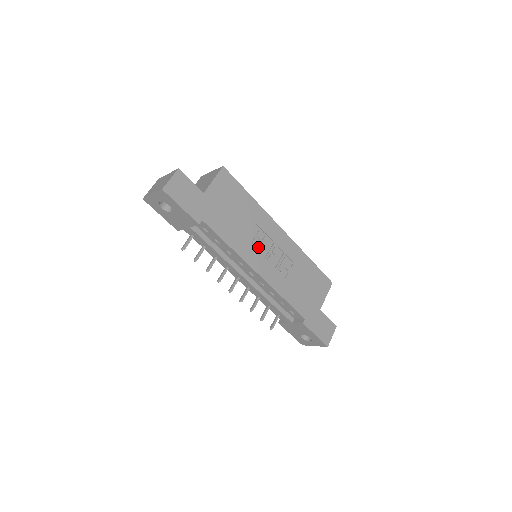
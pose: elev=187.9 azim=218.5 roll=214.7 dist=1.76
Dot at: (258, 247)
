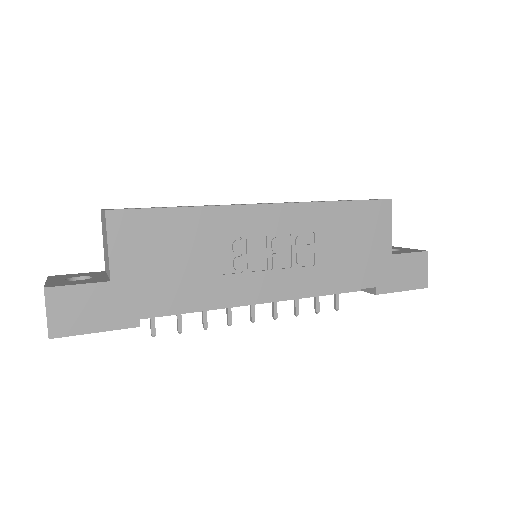
Dot at: (247, 267)
